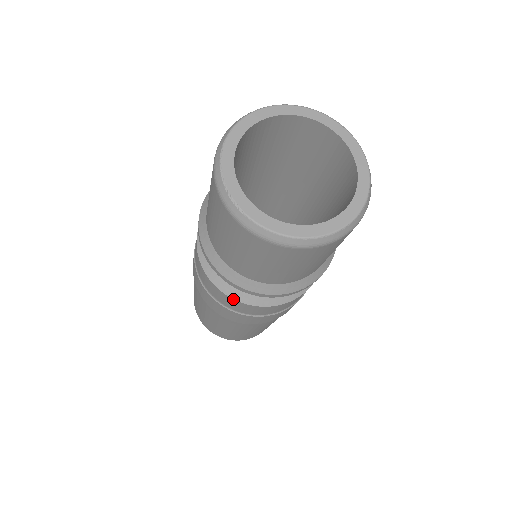
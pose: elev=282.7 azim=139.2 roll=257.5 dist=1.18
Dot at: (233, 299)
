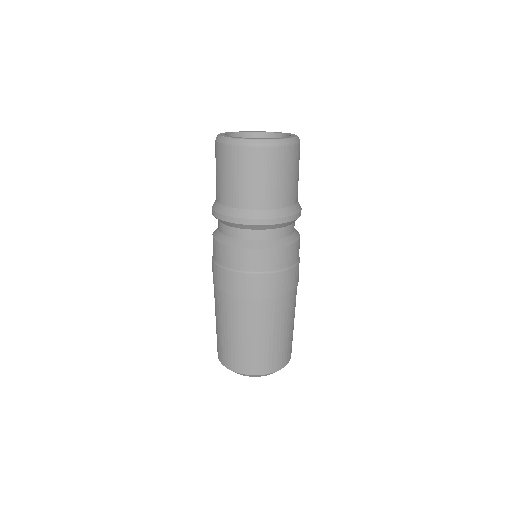
Dot at: (251, 249)
